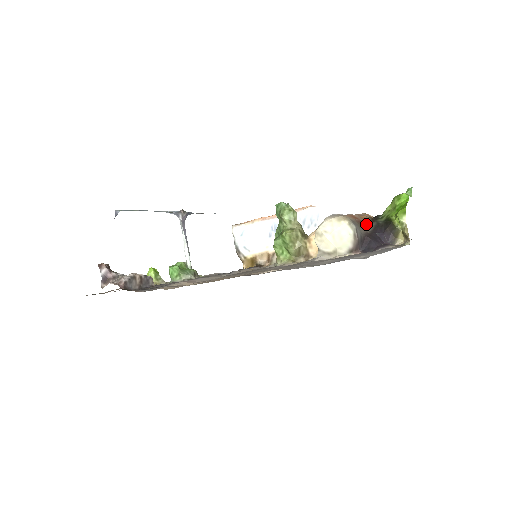
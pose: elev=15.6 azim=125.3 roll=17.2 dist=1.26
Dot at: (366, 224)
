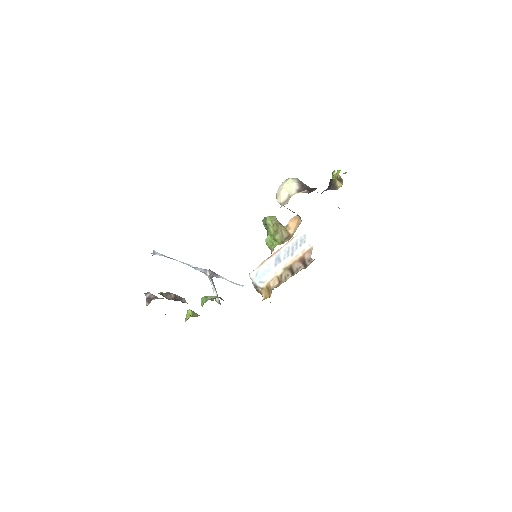
Dot at: occluded
